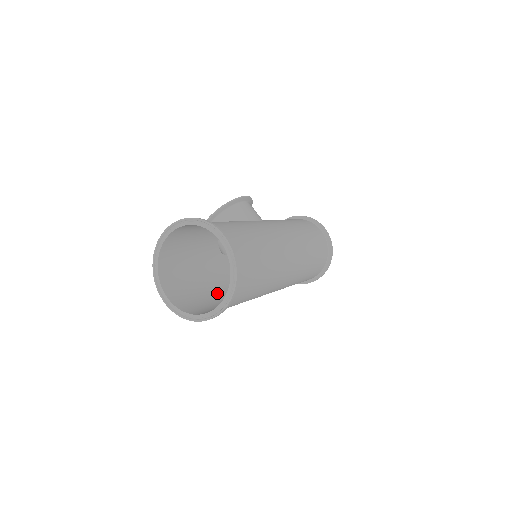
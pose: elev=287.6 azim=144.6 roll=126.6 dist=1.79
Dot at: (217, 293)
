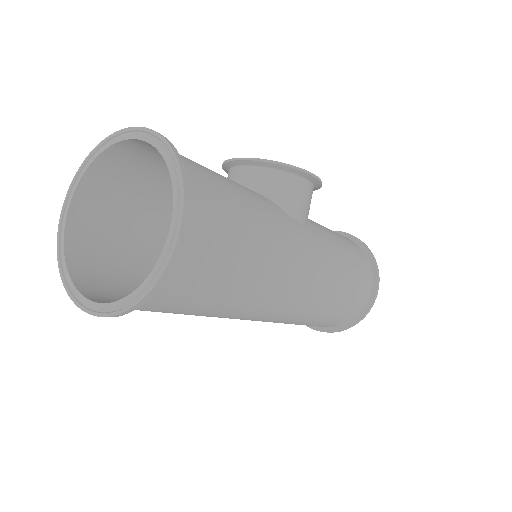
Dot at: occluded
